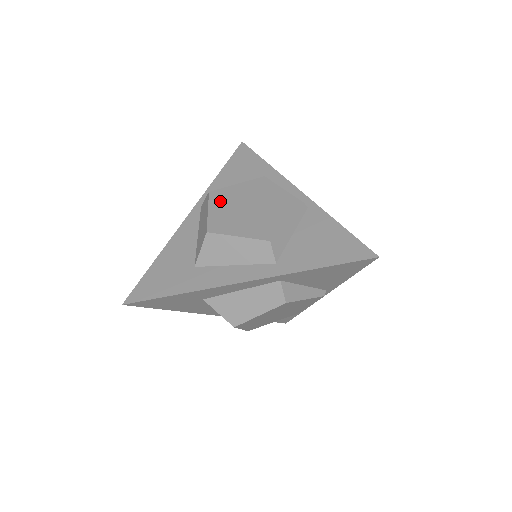
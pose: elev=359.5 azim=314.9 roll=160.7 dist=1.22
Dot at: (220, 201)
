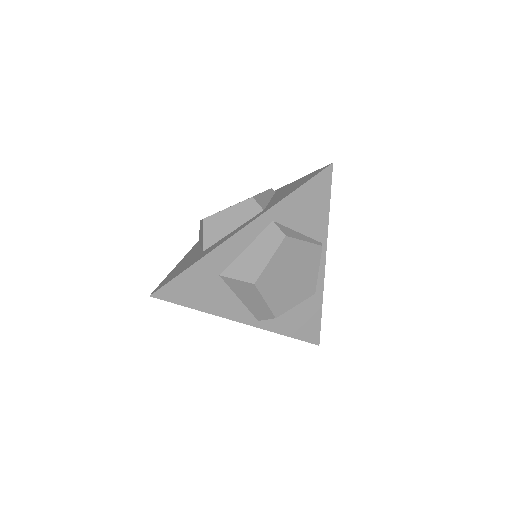
Dot at: occluded
